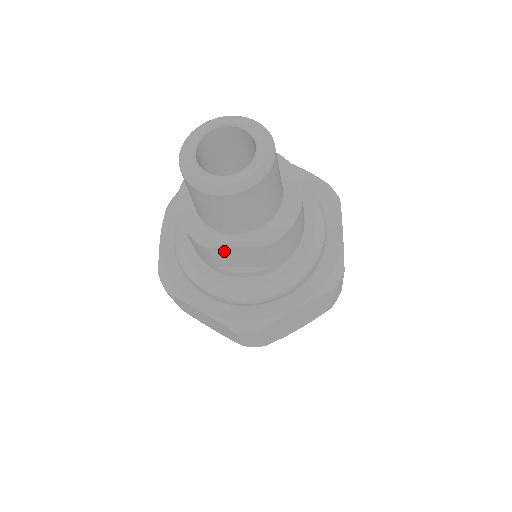
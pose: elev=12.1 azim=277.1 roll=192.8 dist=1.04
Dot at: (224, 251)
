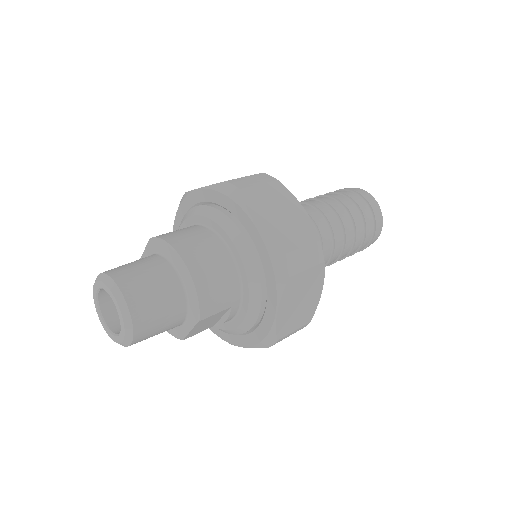
Dot at: (192, 333)
